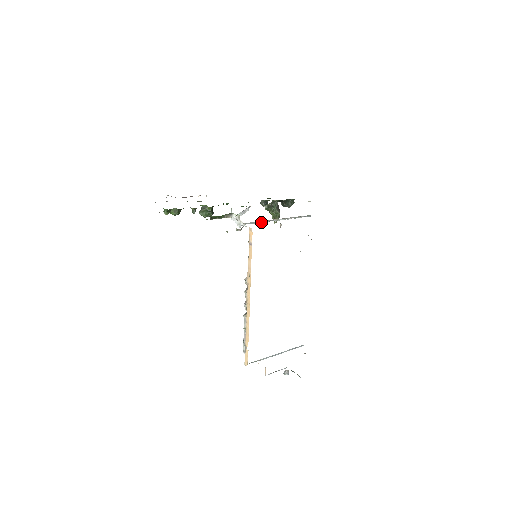
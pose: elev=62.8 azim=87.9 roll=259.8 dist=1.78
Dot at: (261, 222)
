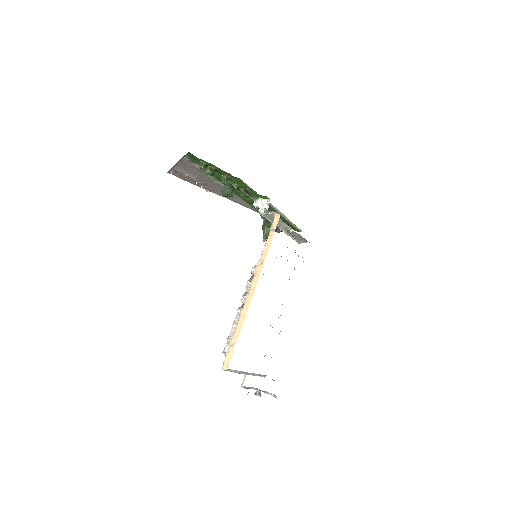
Dot at: occluded
